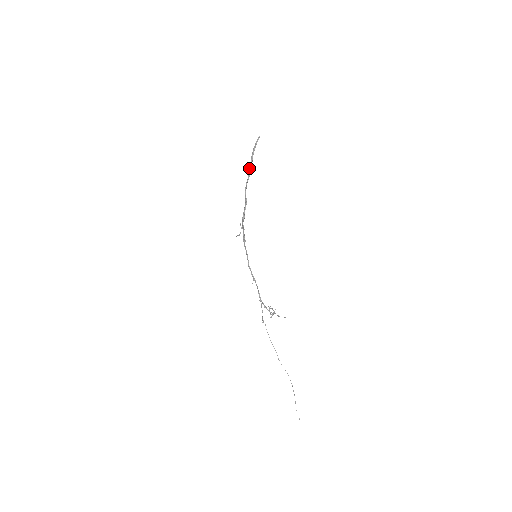
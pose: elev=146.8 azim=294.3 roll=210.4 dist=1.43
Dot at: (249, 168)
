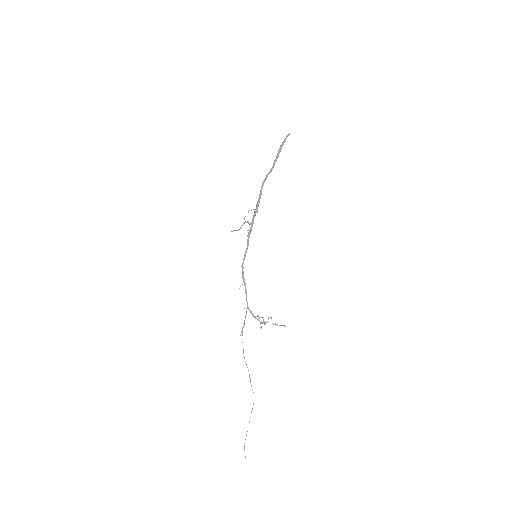
Dot at: (274, 160)
